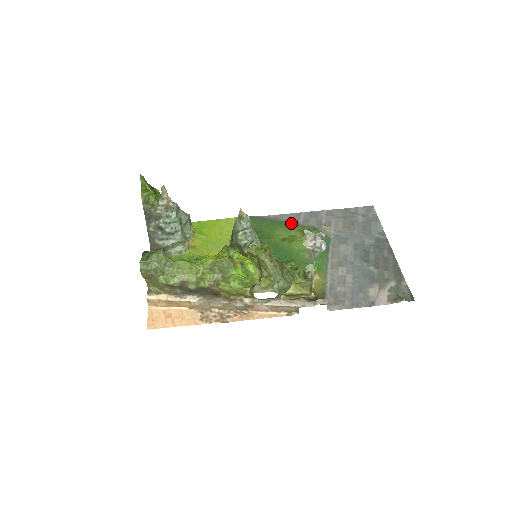
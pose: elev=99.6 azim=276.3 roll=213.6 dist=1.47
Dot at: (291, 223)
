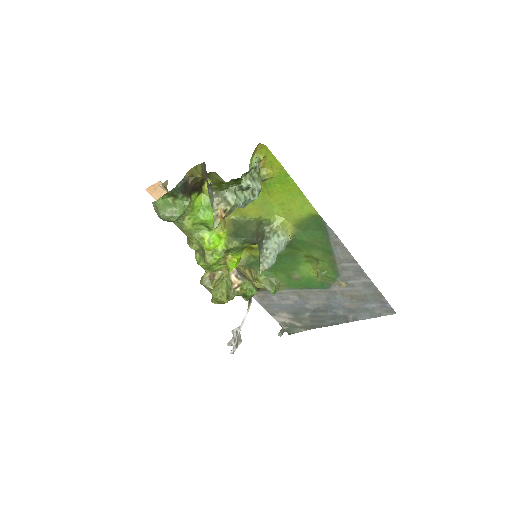
Dot at: (334, 259)
